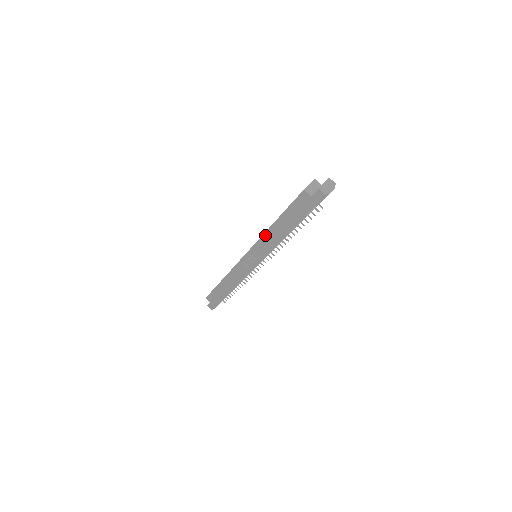
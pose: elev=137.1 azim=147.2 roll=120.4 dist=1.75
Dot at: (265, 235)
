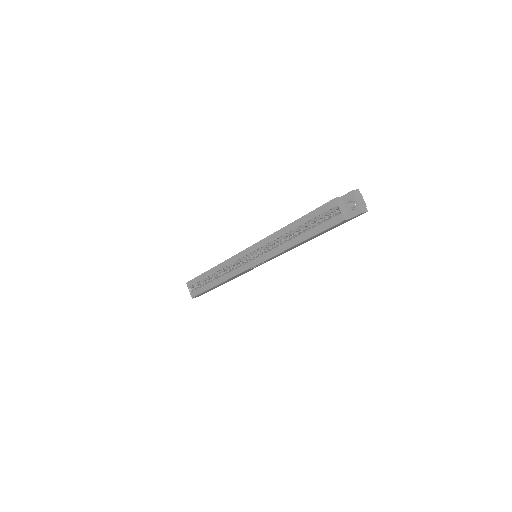
Dot at: (284, 251)
